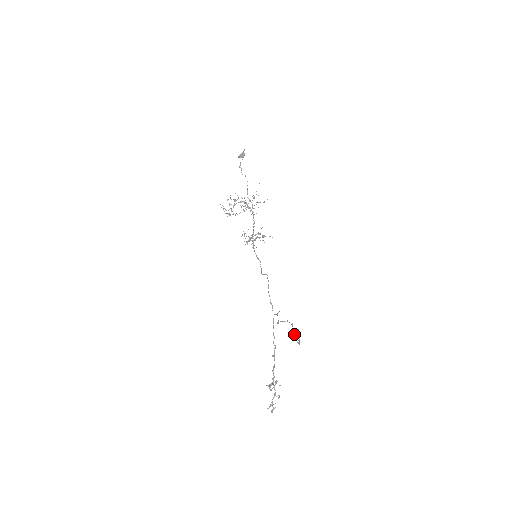
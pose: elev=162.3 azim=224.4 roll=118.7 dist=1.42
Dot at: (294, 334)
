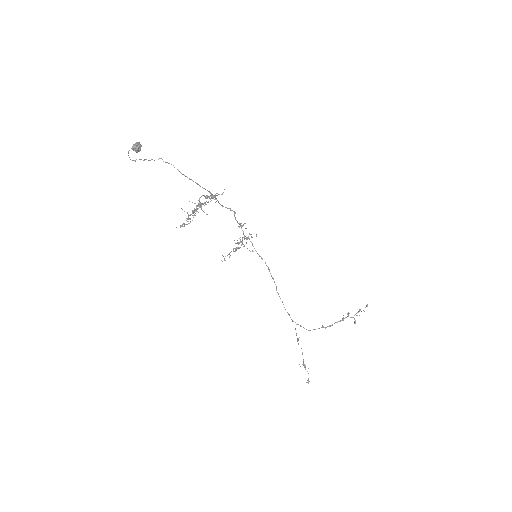
Dot at: occluded
